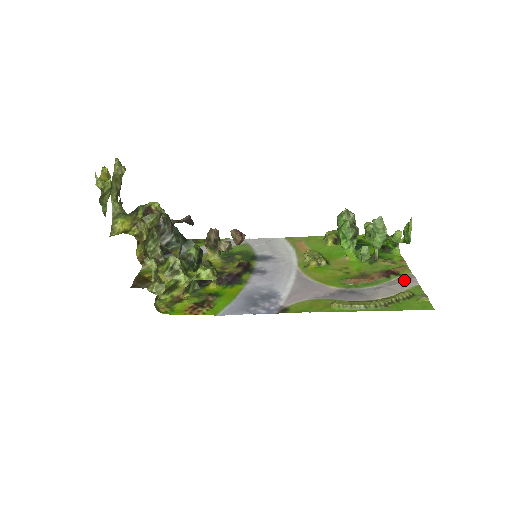
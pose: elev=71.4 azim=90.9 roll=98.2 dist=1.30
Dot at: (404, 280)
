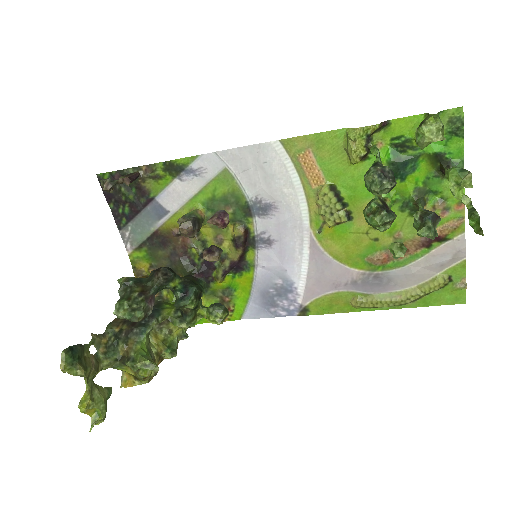
Dot at: (448, 255)
